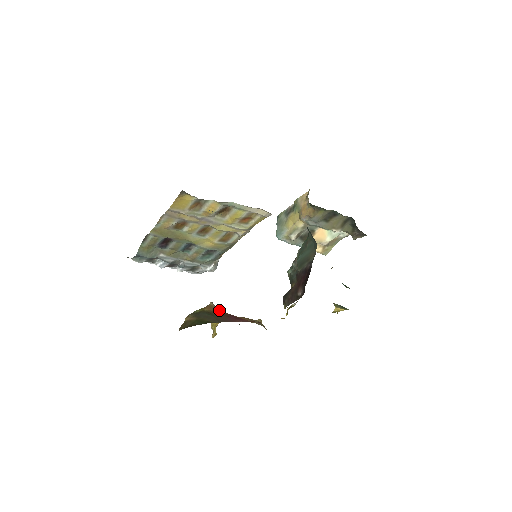
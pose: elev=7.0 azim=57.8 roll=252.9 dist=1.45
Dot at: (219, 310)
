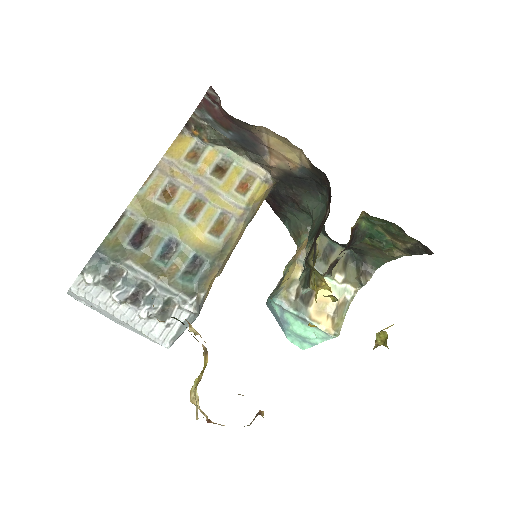
Dot at: occluded
